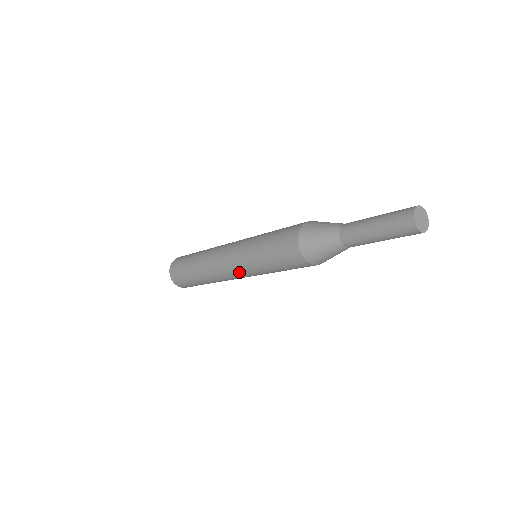
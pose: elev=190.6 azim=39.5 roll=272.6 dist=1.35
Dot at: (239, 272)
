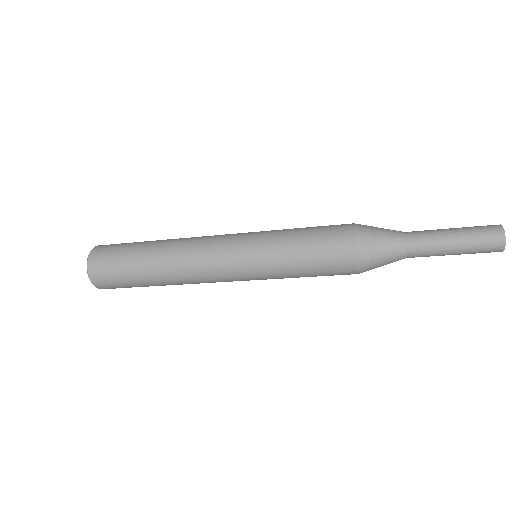
Dot at: (239, 278)
